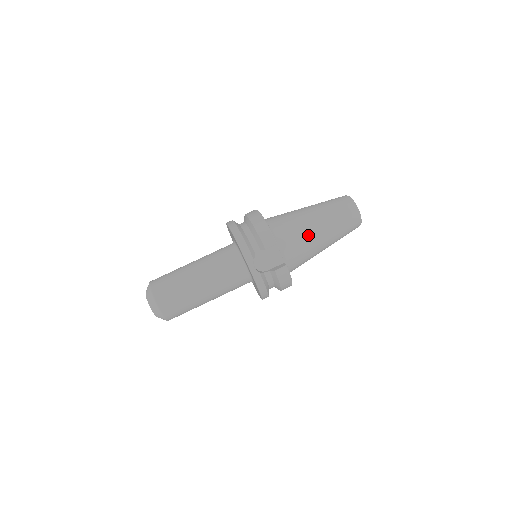
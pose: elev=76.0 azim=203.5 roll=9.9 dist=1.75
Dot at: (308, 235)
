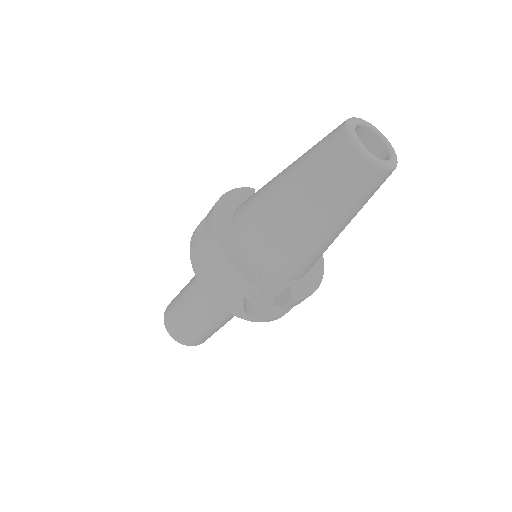
Dot at: (304, 243)
